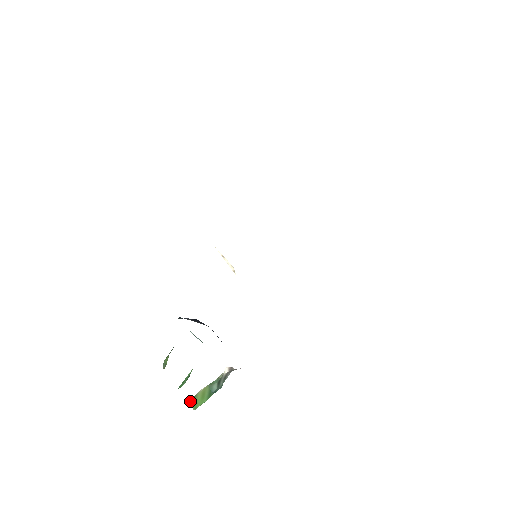
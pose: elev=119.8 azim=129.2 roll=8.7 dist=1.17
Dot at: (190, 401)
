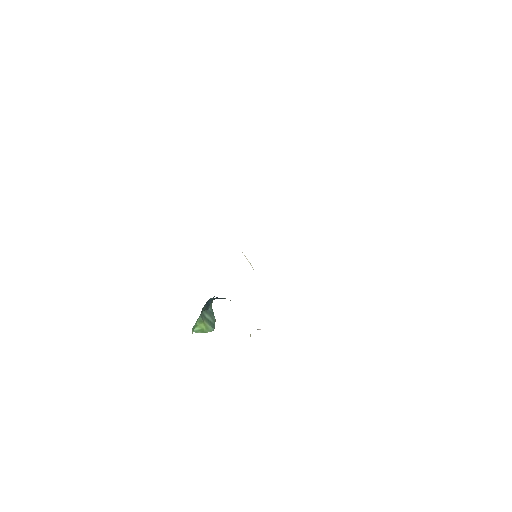
Dot at: occluded
